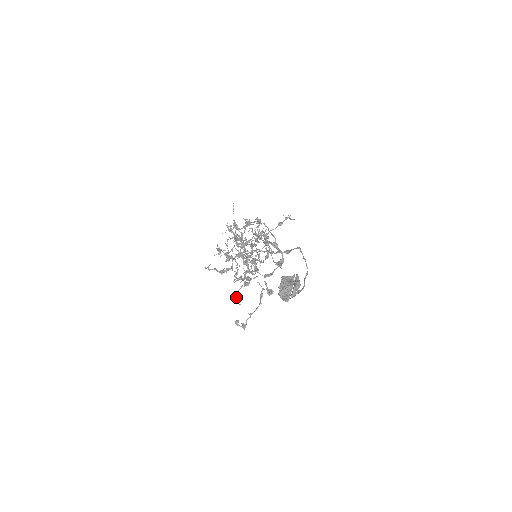
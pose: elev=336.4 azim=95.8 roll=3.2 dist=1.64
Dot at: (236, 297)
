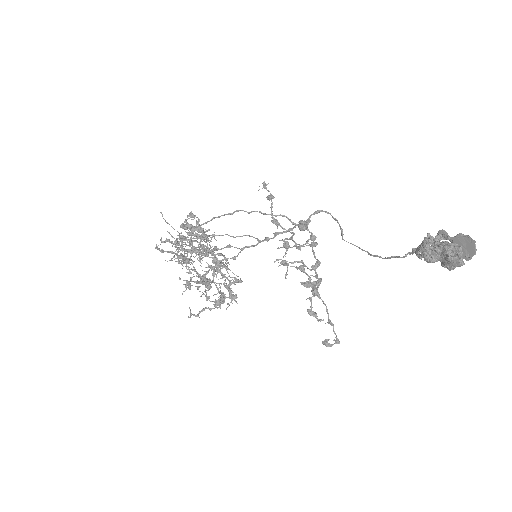
Dot at: (314, 316)
